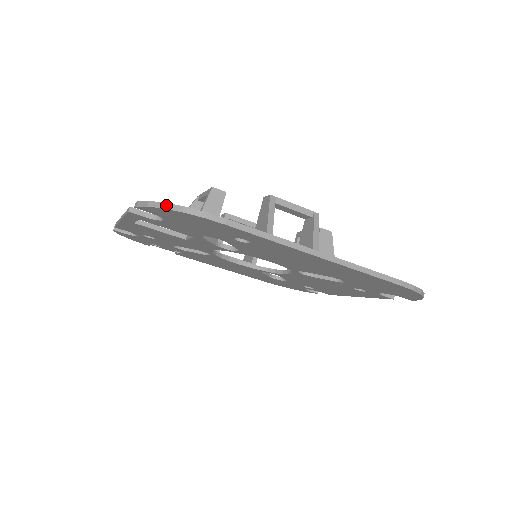
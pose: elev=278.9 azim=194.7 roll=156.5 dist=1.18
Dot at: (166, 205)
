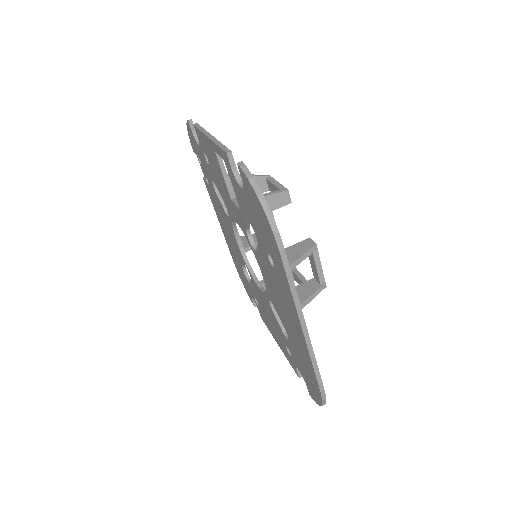
Dot at: (261, 196)
